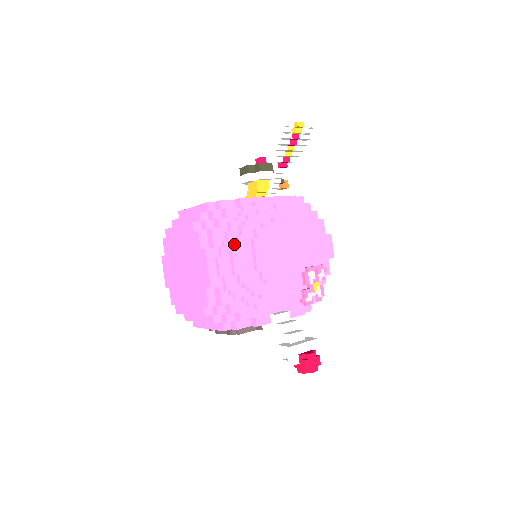
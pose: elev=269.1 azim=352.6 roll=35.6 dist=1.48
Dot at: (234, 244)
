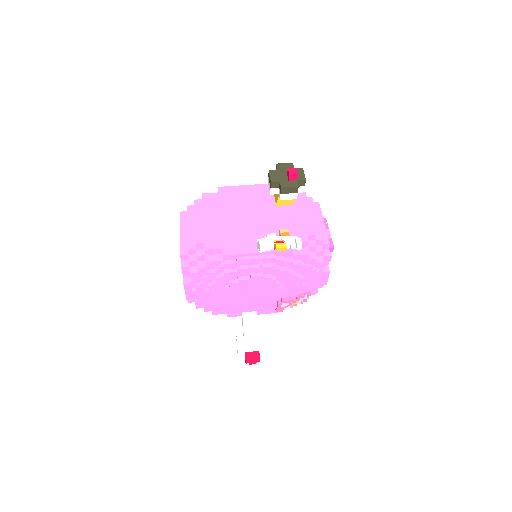
Dot at: (208, 287)
